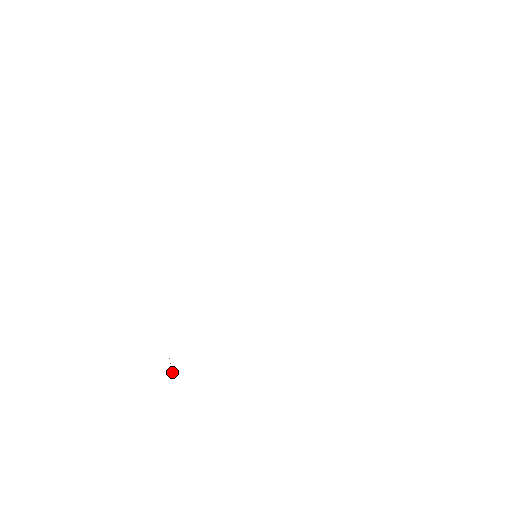
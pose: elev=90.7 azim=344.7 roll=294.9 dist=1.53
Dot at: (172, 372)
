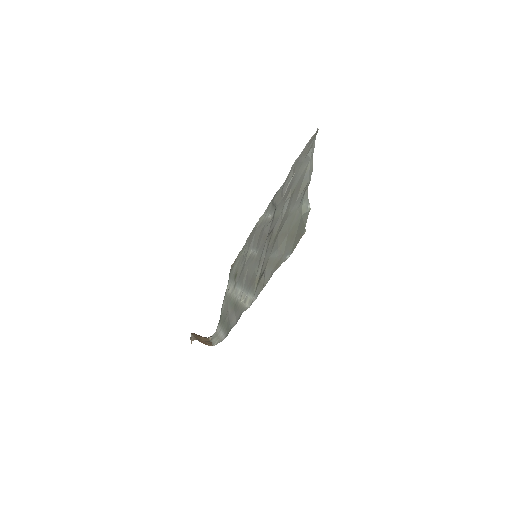
Dot at: occluded
